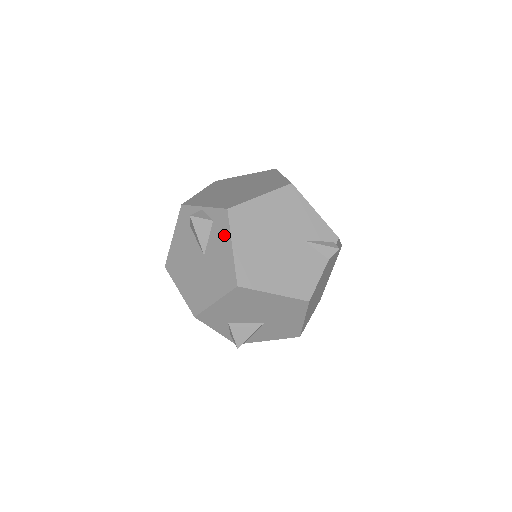
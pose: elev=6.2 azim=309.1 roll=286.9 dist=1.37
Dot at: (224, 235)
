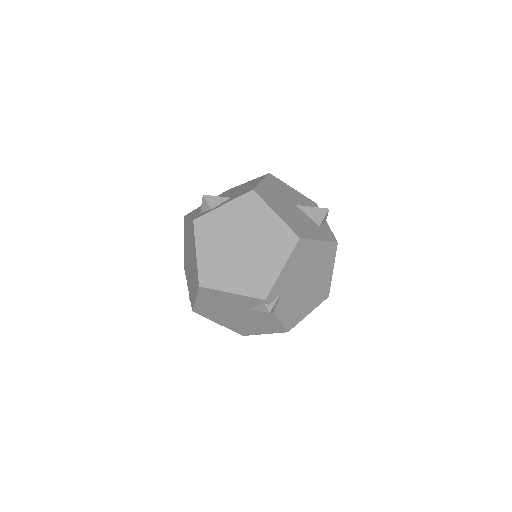
Dot at: occluded
